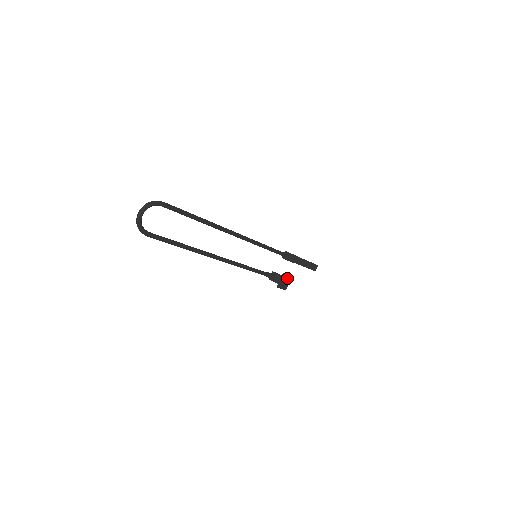
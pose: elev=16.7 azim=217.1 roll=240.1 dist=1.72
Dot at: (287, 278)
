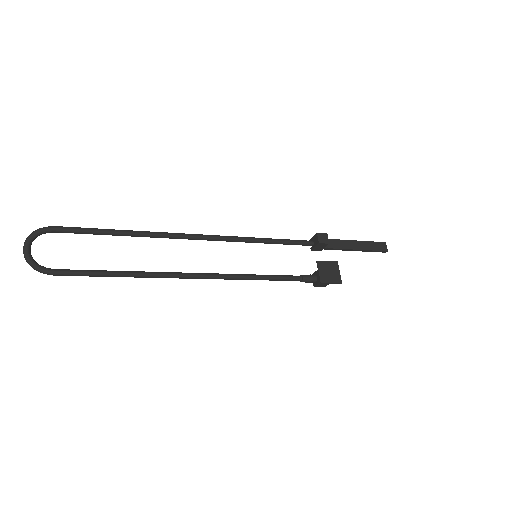
Dot at: (330, 266)
